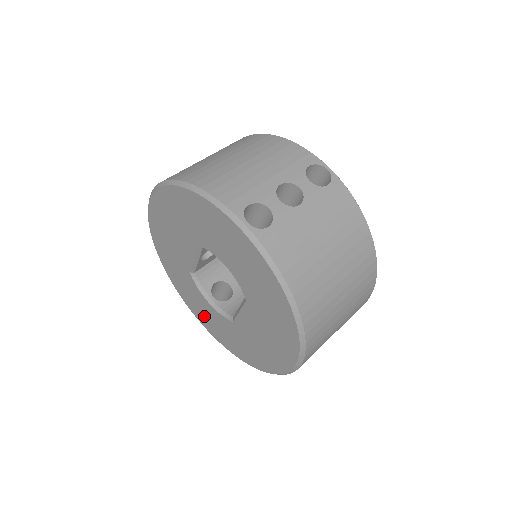
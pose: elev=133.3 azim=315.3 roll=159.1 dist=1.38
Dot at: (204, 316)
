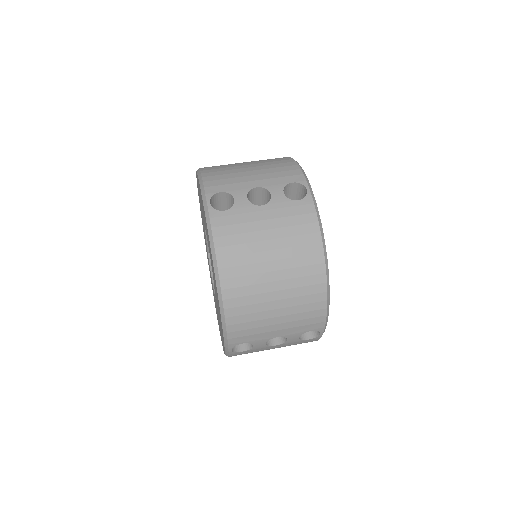
Dot at: occluded
